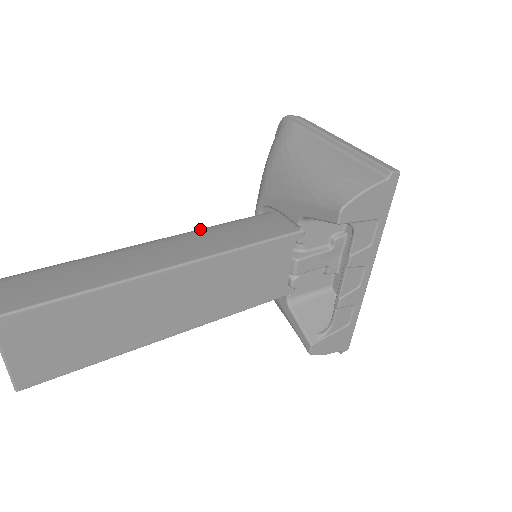
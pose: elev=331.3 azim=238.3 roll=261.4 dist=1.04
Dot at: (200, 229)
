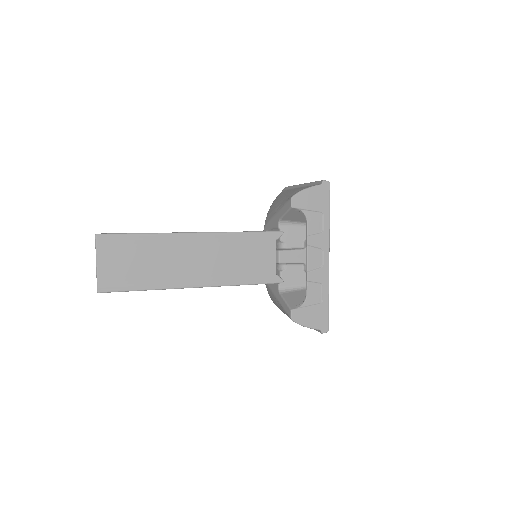
Dot at: occluded
